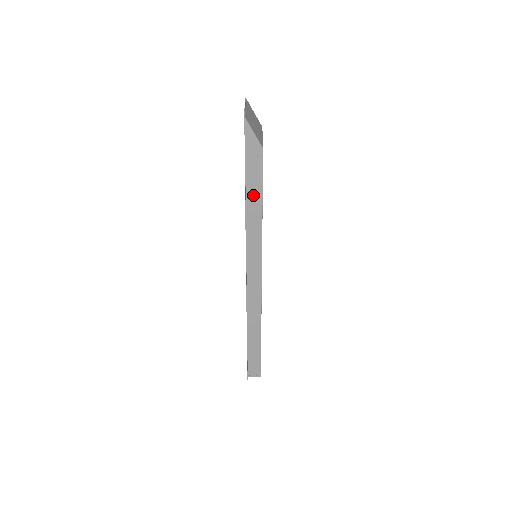
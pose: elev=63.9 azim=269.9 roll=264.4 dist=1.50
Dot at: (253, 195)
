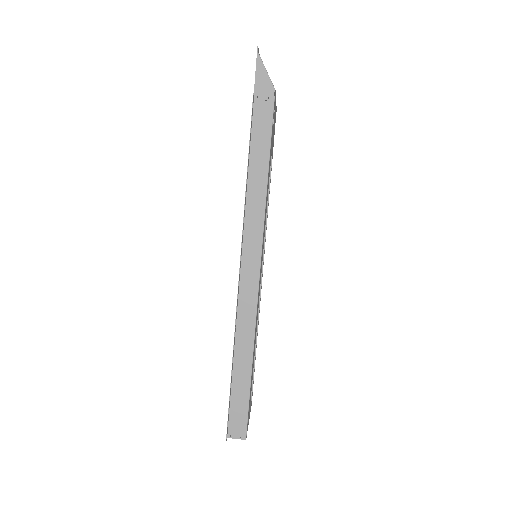
Dot at: (259, 148)
